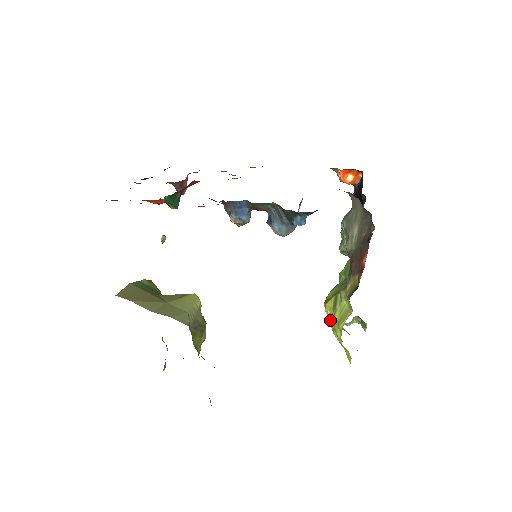
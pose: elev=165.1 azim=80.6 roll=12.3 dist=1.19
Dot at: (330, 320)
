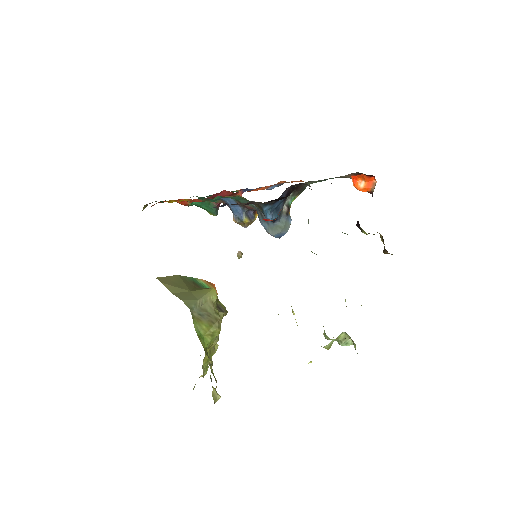
Dot at: occluded
